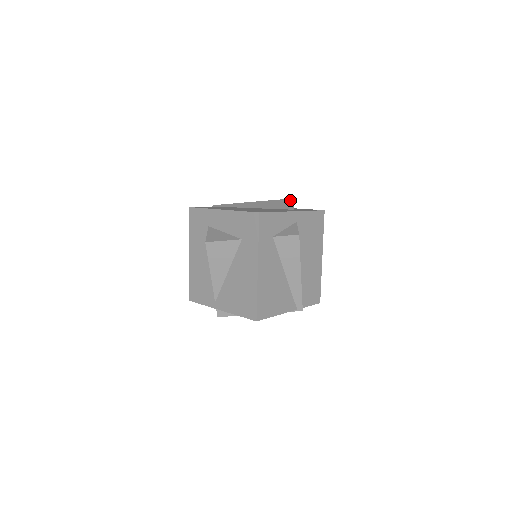
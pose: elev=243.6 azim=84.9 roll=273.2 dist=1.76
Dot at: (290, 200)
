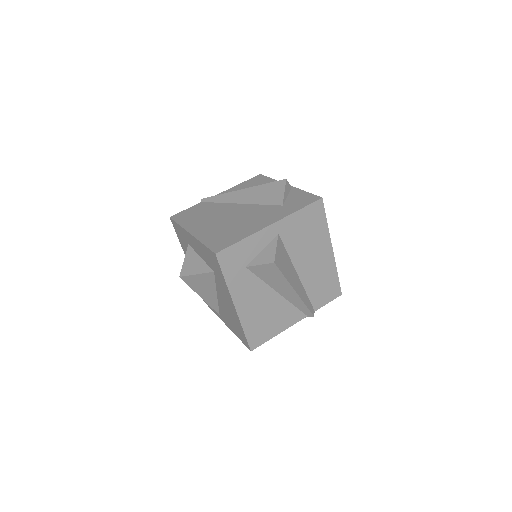
Dot at: (283, 183)
